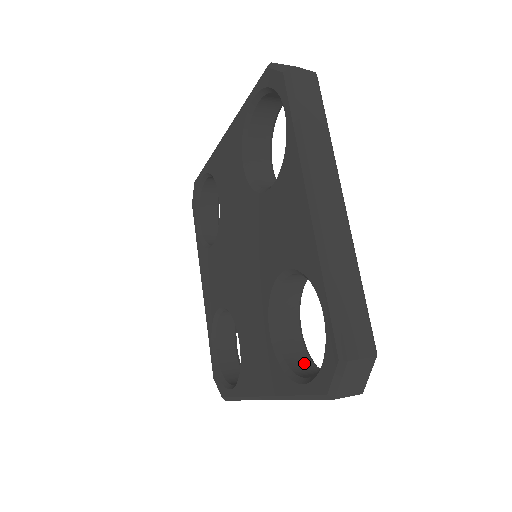
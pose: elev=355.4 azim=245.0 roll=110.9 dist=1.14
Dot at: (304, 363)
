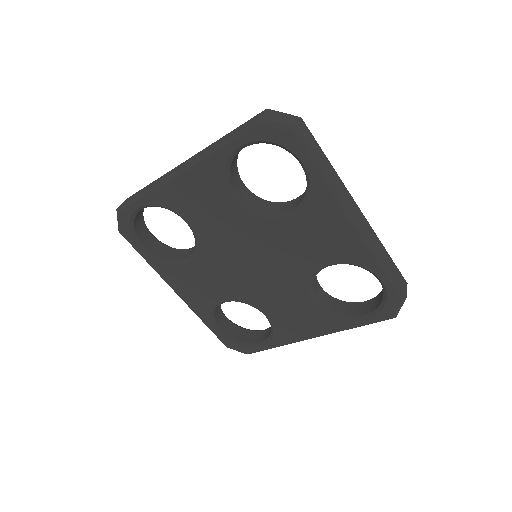
Dot at: (341, 305)
